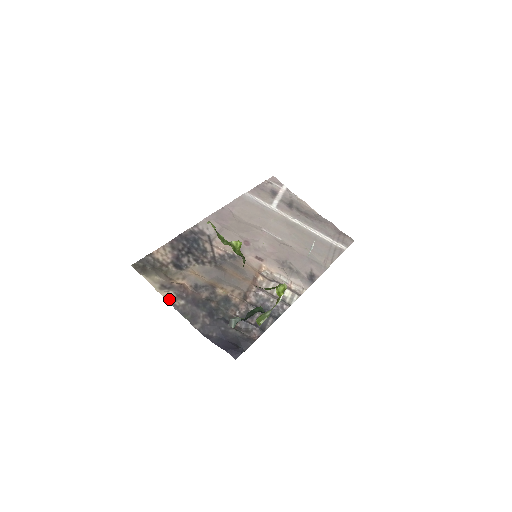
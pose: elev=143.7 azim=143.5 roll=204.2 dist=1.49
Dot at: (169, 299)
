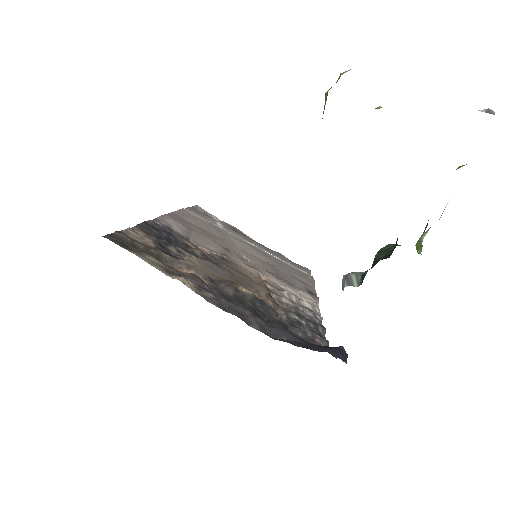
Dot at: (191, 288)
